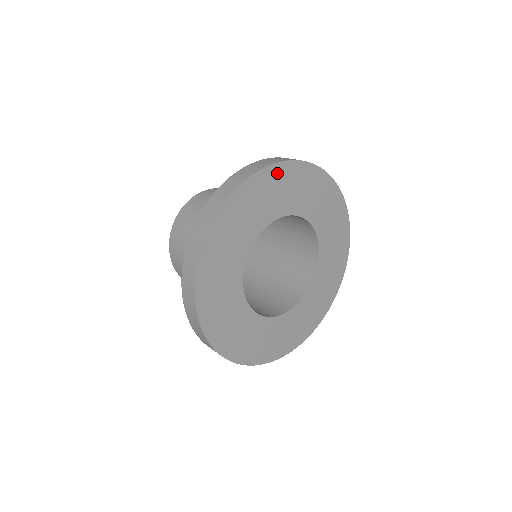
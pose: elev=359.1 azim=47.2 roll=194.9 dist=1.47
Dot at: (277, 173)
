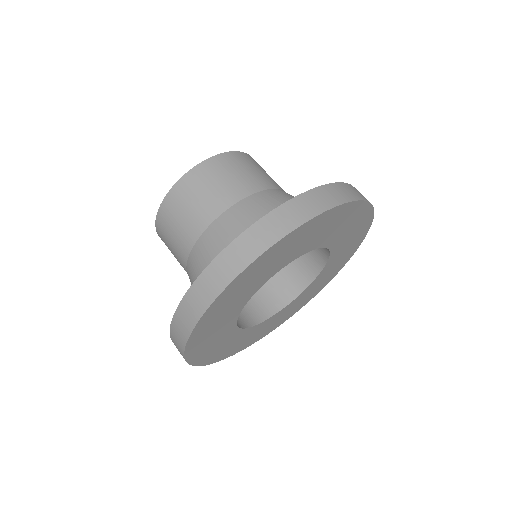
Dot at: (268, 255)
